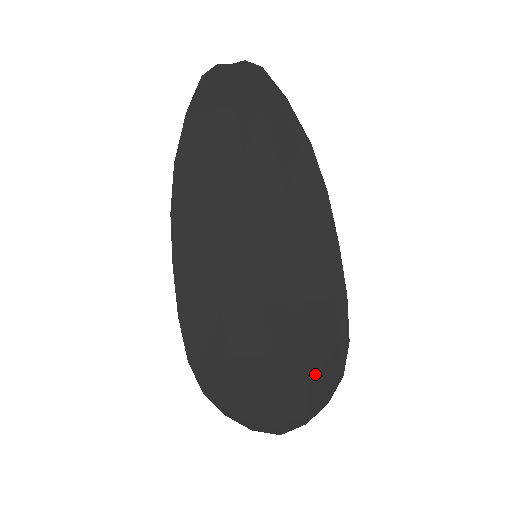
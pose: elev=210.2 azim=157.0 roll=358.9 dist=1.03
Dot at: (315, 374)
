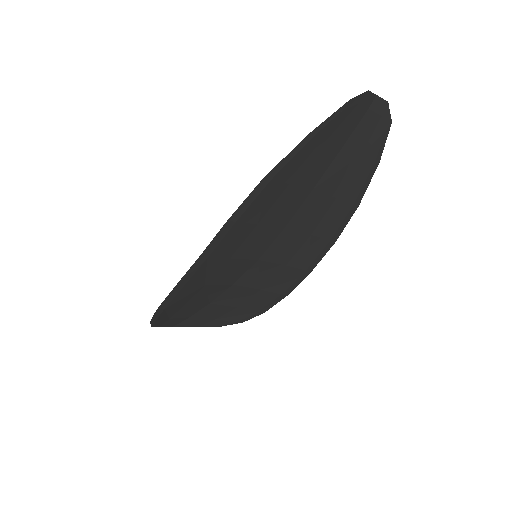
Dot at: (228, 316)
